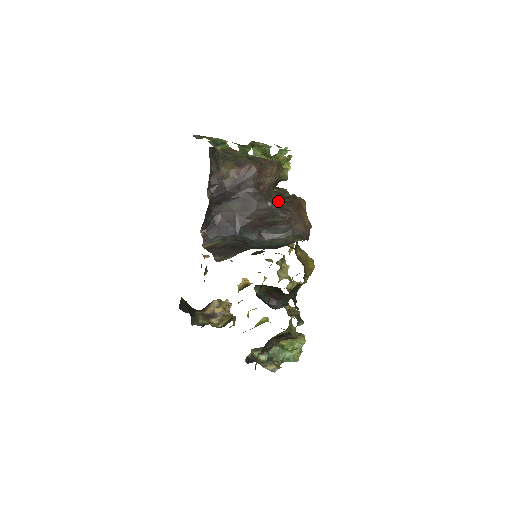
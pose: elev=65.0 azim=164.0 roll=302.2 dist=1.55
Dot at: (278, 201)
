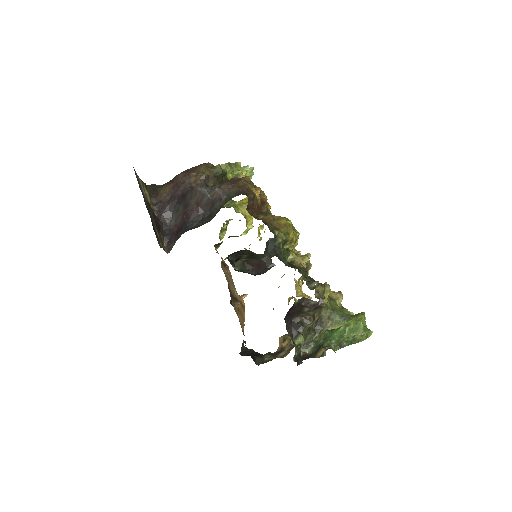
Dot at: occluded
